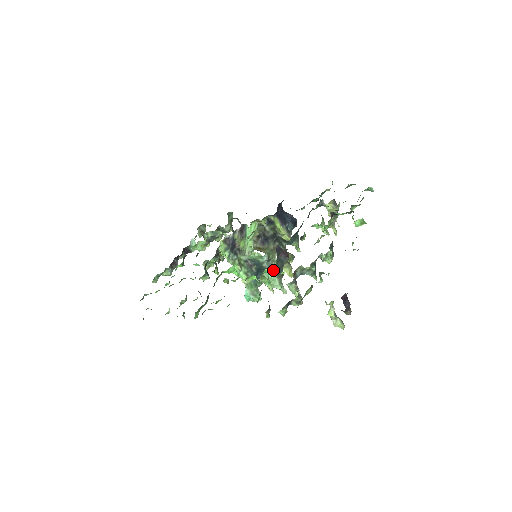
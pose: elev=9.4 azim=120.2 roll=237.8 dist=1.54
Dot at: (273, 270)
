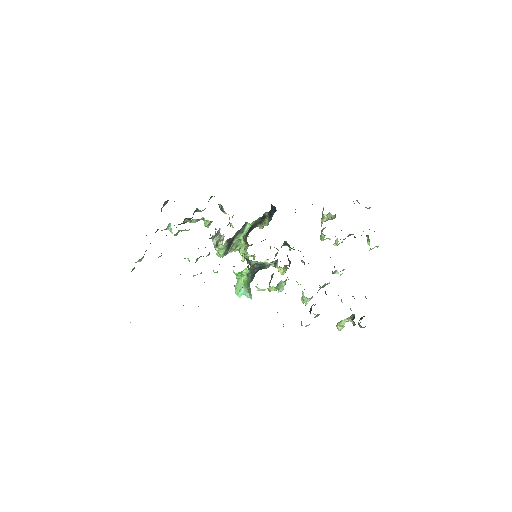
Dot at: occluded
